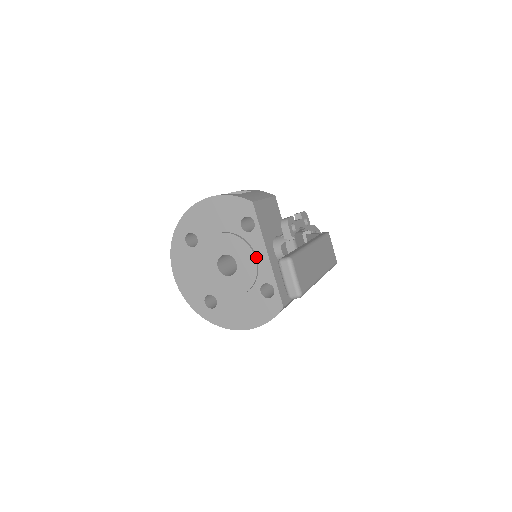
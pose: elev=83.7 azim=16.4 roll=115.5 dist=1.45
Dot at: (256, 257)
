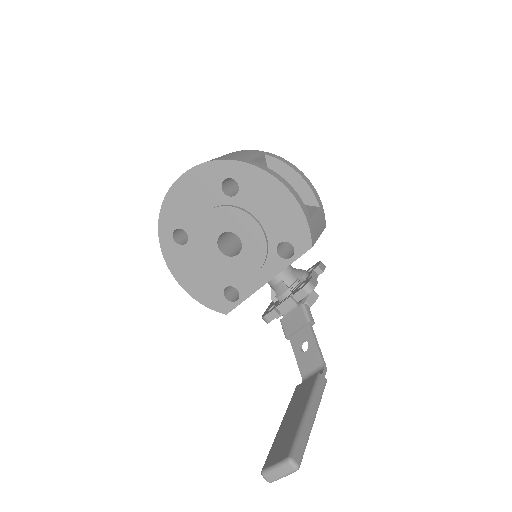
Dot at: (257, 272)
